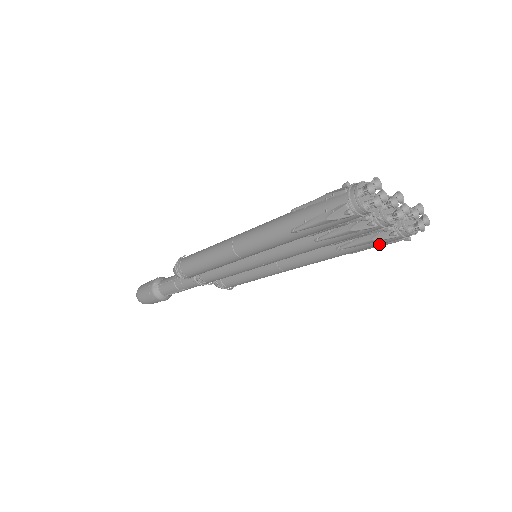
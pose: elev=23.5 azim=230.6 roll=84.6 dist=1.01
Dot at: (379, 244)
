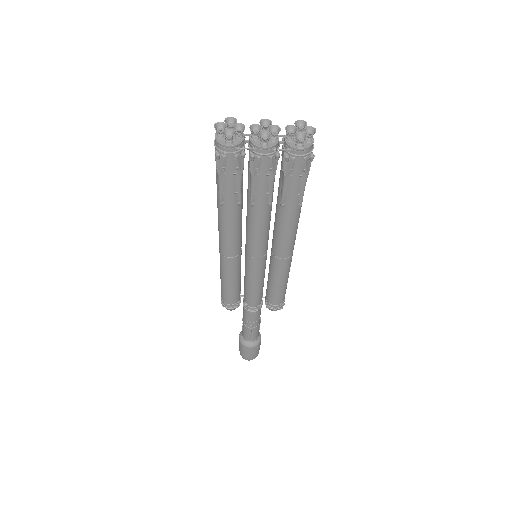
Dot at: (298, 178)
